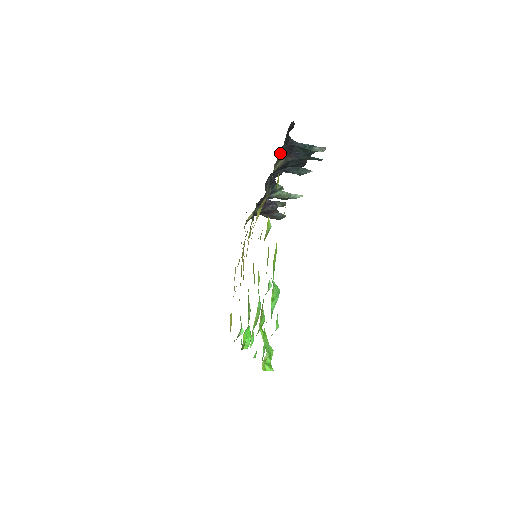
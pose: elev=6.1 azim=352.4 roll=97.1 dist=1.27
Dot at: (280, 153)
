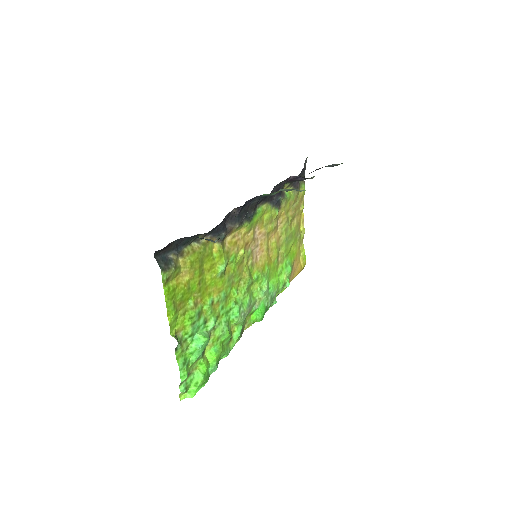
Dot at: (184, 244)
